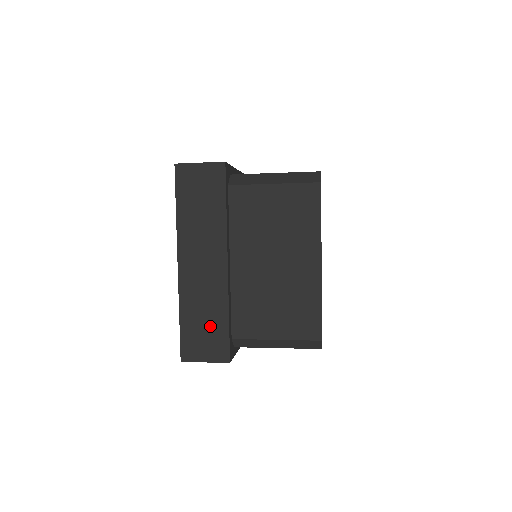
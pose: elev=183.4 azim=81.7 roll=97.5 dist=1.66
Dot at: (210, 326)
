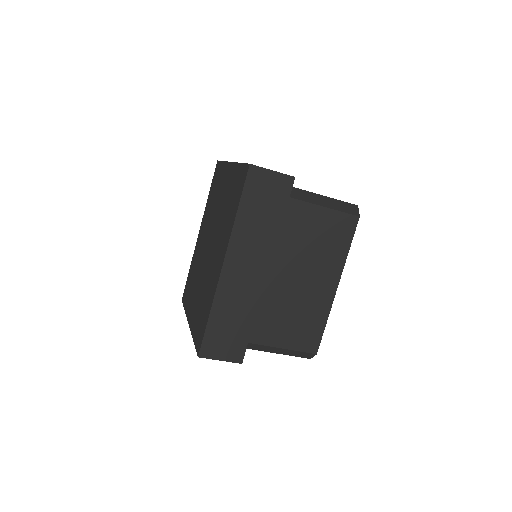
Dot at: occluded
